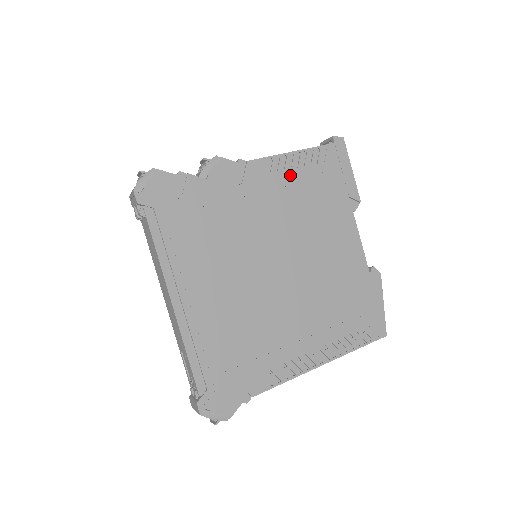
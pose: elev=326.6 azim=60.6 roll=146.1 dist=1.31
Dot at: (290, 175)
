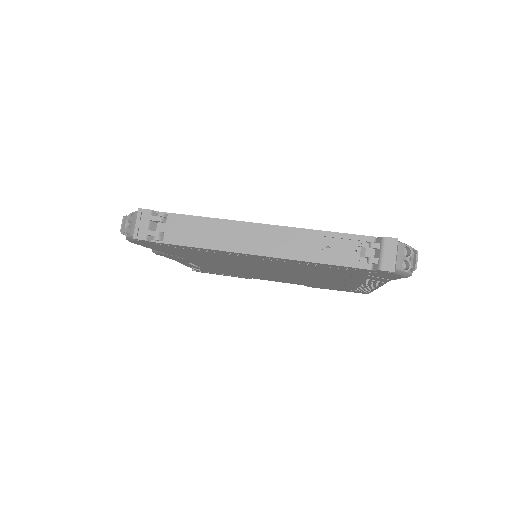
Dot at: occluded
